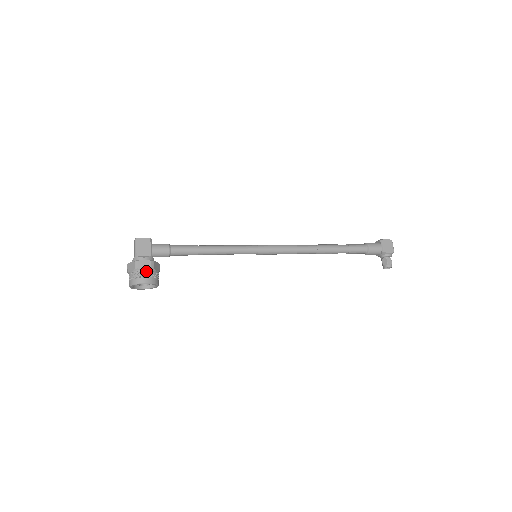
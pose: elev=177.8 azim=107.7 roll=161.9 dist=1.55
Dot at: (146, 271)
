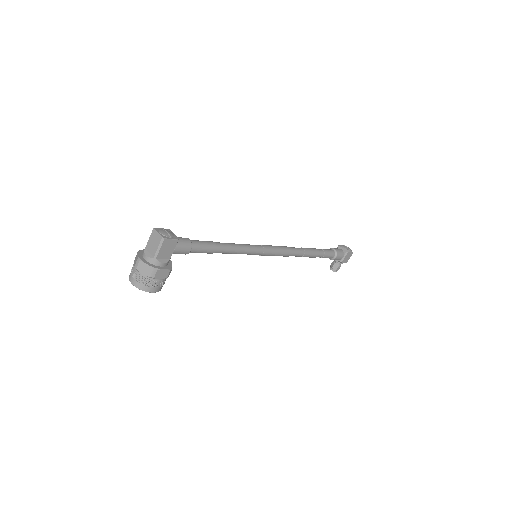
Dot at: (161, 281)
